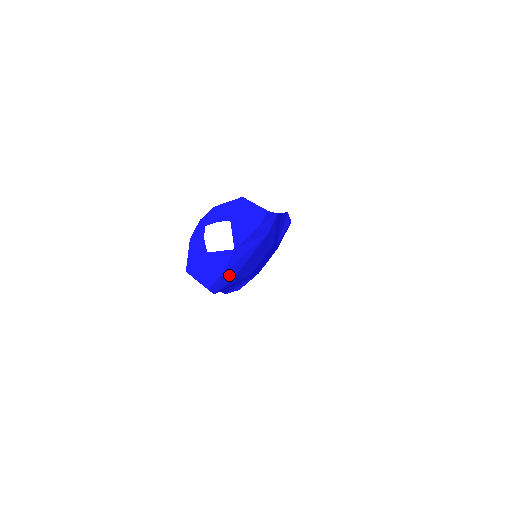
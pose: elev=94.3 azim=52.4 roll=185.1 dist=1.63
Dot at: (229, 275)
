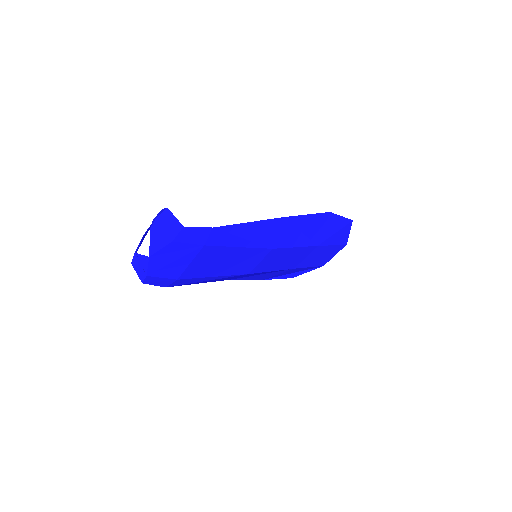
Dot at: (164, 276)
